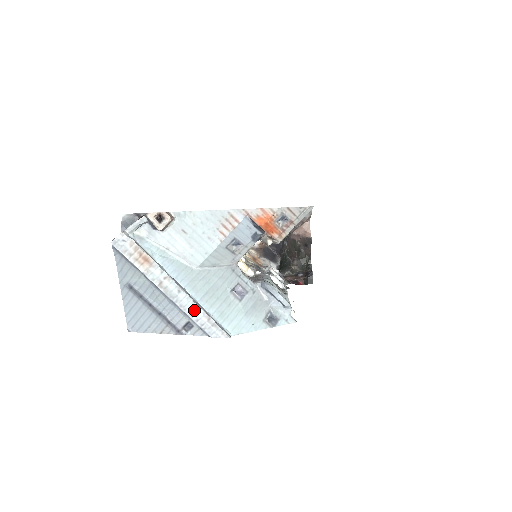
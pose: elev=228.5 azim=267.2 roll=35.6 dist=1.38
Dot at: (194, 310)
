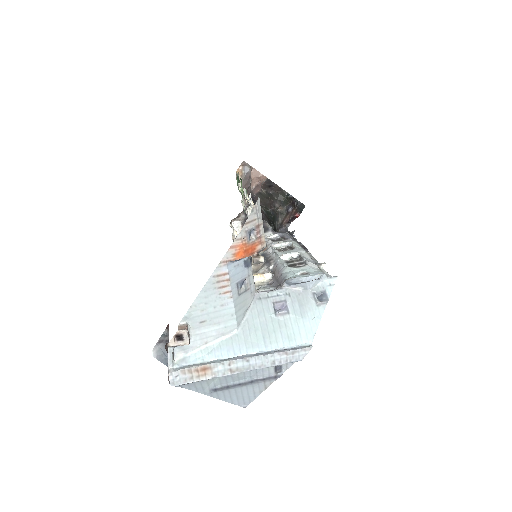
Dot at: (271, 359)
